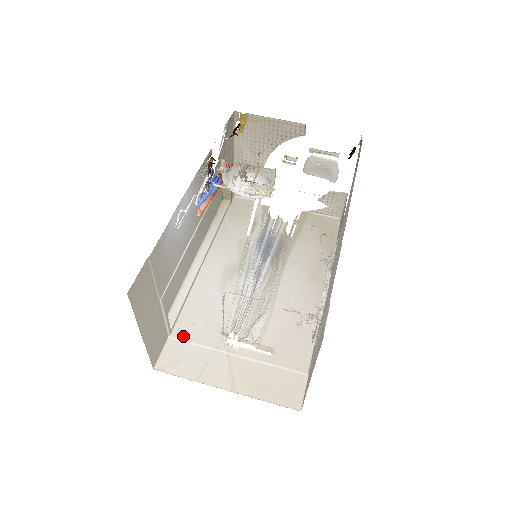
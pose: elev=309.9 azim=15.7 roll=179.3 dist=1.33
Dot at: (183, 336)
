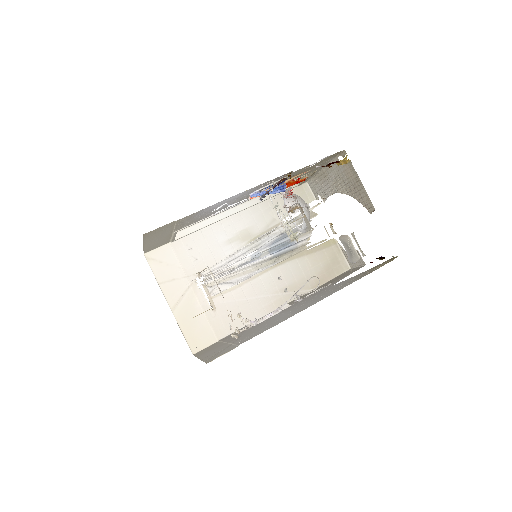
Dot at: (178, 250)
